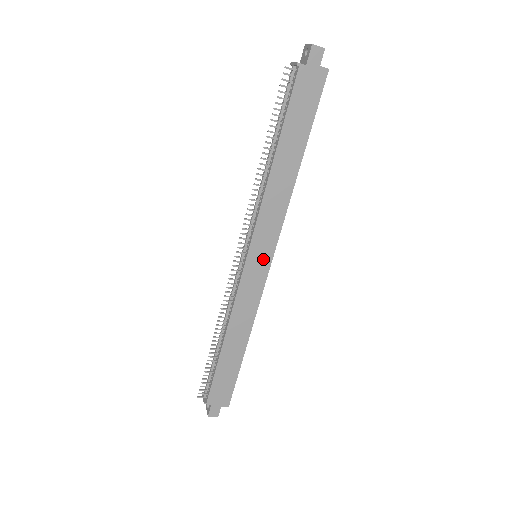
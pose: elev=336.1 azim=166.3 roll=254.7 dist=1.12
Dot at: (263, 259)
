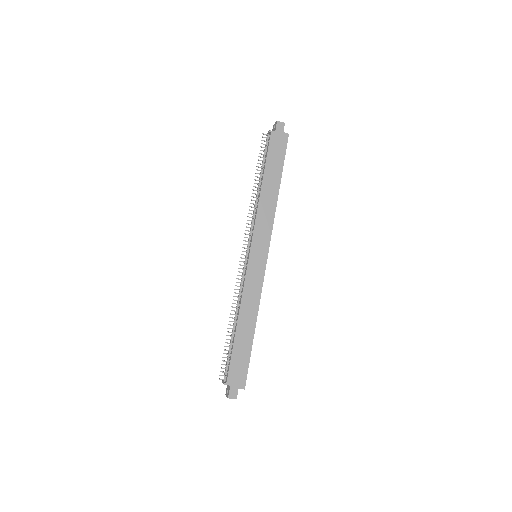
Dot at: (261, 256)
